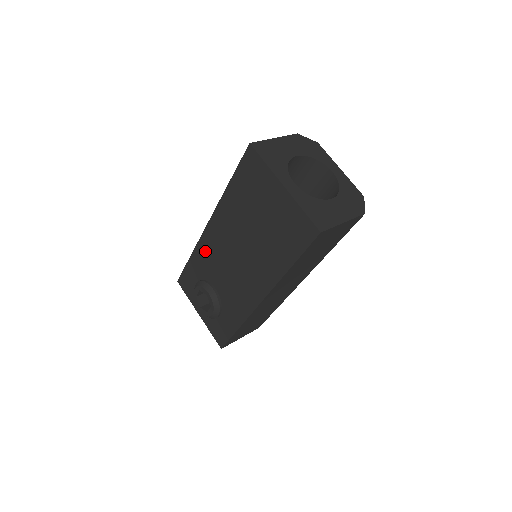
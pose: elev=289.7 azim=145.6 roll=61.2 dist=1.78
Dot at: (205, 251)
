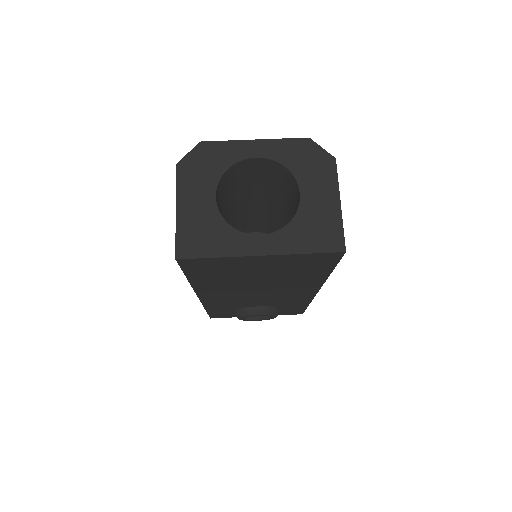
Dot at: (218, 304)
